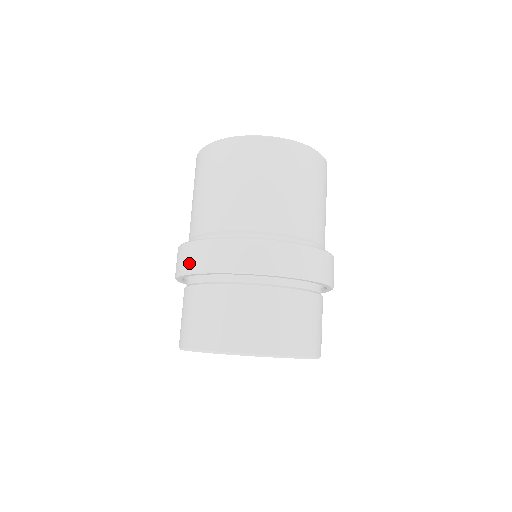
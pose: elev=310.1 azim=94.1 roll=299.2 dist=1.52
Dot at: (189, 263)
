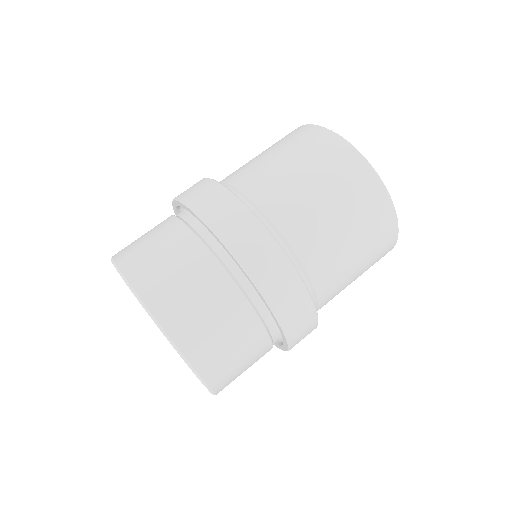
Dot at: (187, 192)
